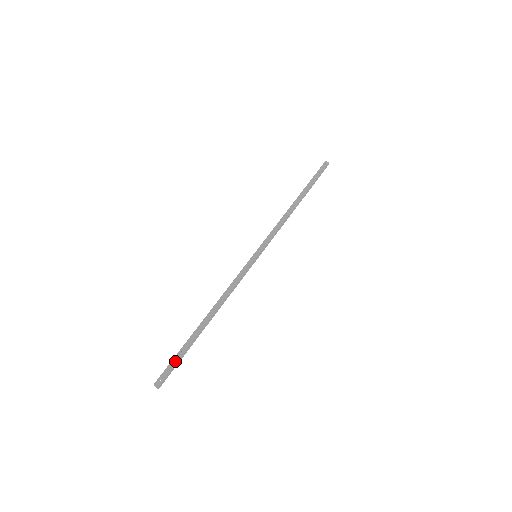
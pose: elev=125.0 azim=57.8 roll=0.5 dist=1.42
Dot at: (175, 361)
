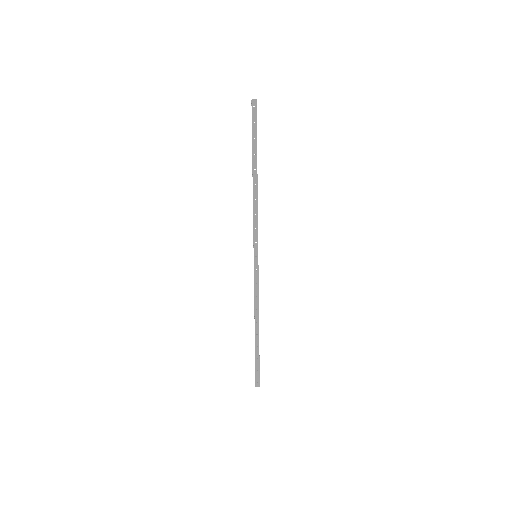
Dot at: (258, 367)
